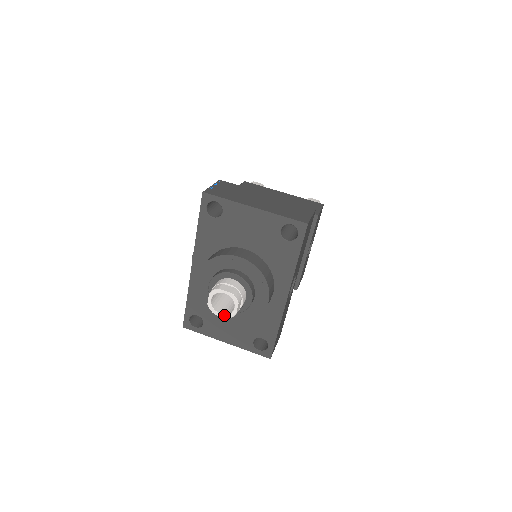
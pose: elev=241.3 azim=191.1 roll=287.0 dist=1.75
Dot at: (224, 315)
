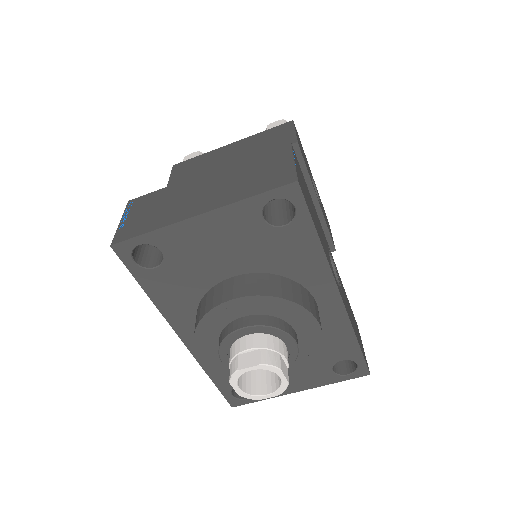
Dot at: (273, 394)
